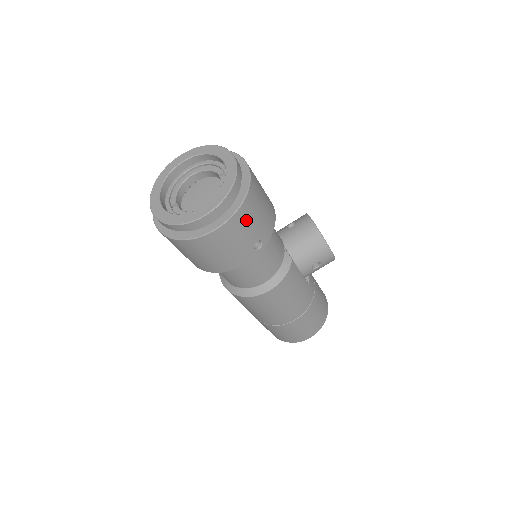
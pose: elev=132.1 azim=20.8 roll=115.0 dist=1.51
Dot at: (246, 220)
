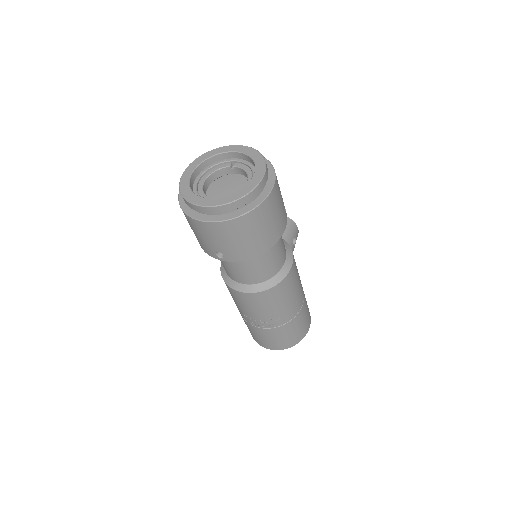
Dot at: occluded
